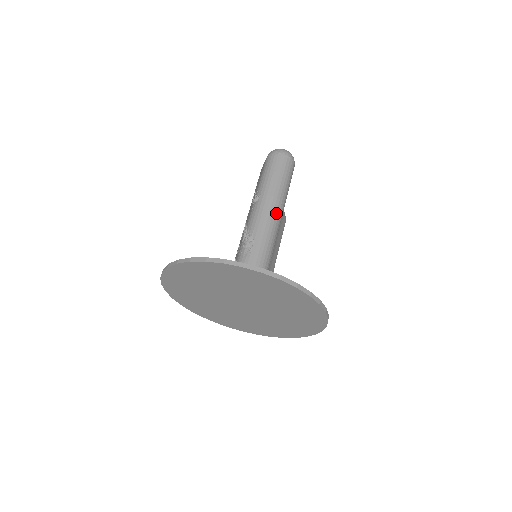
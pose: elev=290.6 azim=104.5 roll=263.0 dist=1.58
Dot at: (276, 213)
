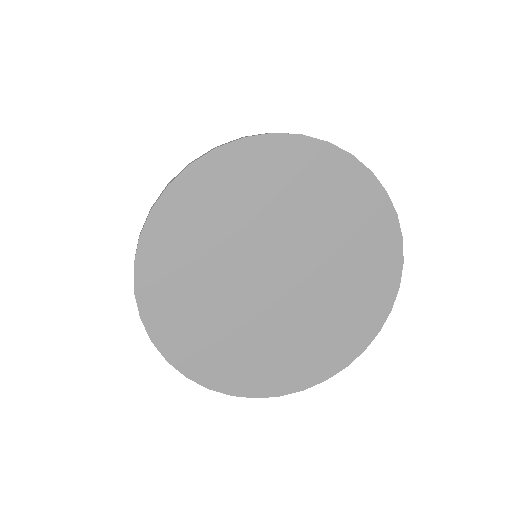
Dot at: occluded
